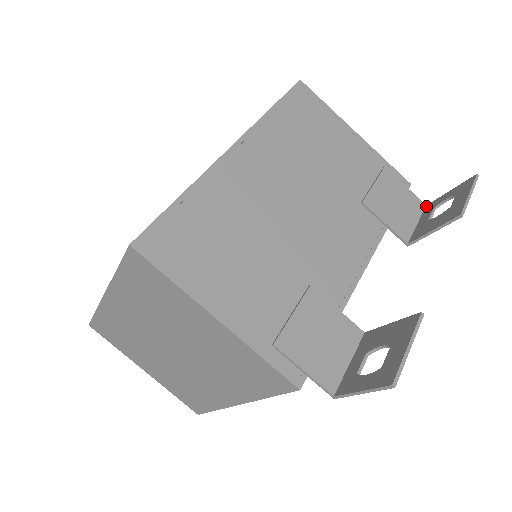
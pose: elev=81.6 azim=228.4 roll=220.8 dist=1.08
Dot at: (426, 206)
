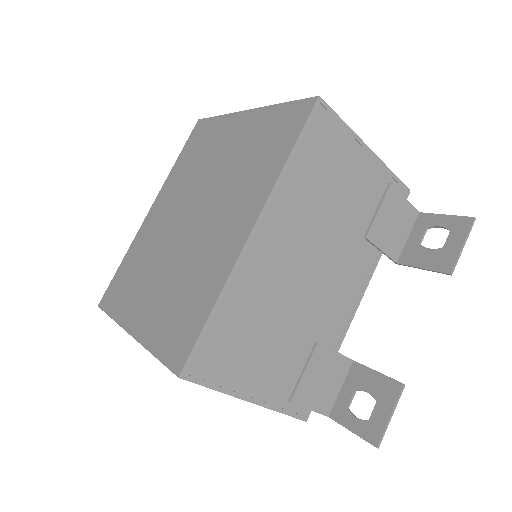
Dot at: (419, 214)
